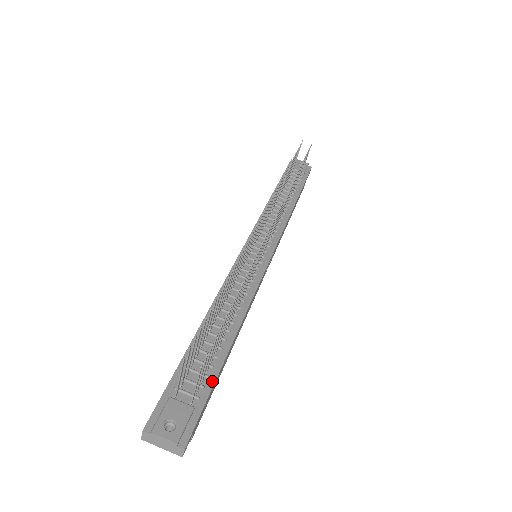
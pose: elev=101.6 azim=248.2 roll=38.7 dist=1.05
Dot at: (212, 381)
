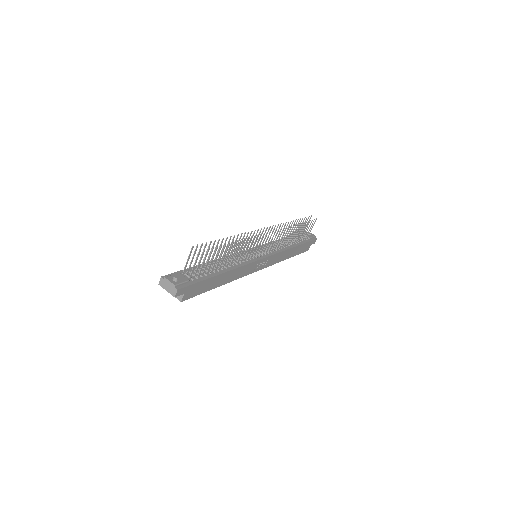
Dot at: (203, 279)
